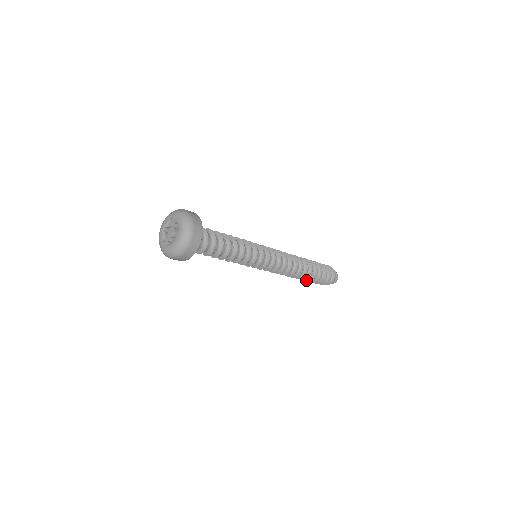
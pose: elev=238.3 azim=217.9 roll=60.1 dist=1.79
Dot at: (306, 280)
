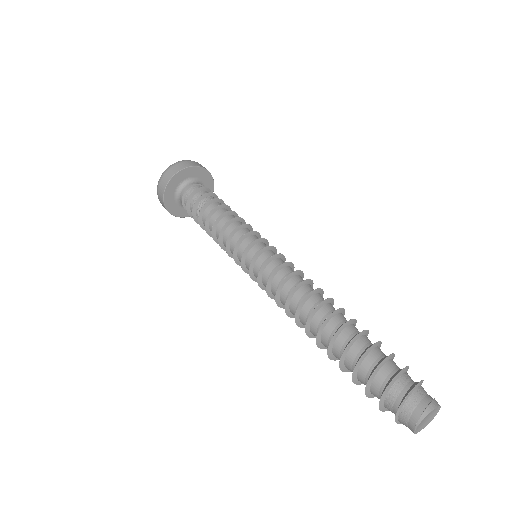
Dot at: (341, 357)
